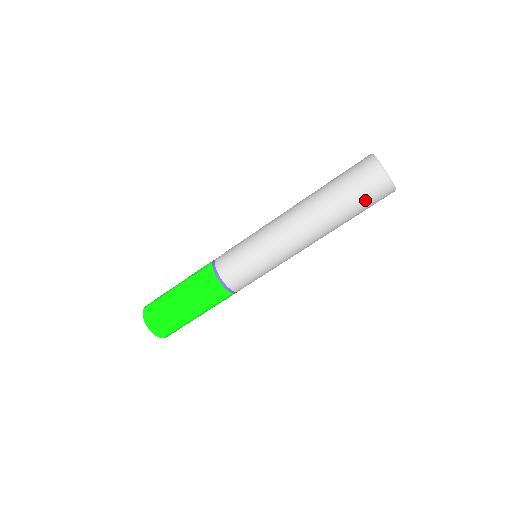
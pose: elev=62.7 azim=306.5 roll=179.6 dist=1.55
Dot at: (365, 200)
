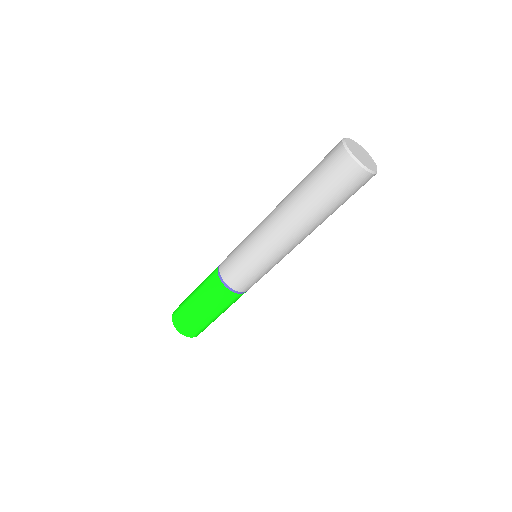
Dot at: (346, 193)
